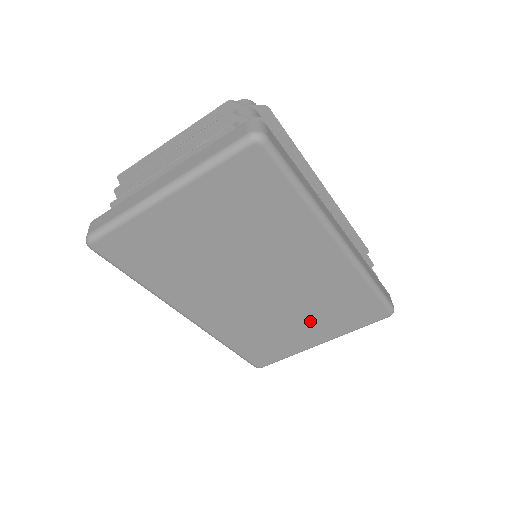
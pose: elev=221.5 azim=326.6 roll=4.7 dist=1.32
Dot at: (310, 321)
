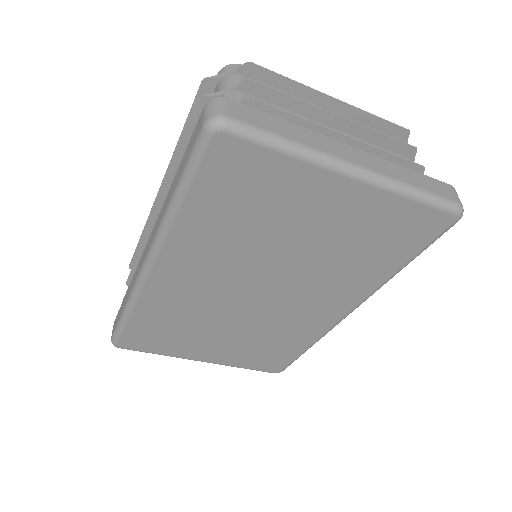
Dot at: (229, 342)
